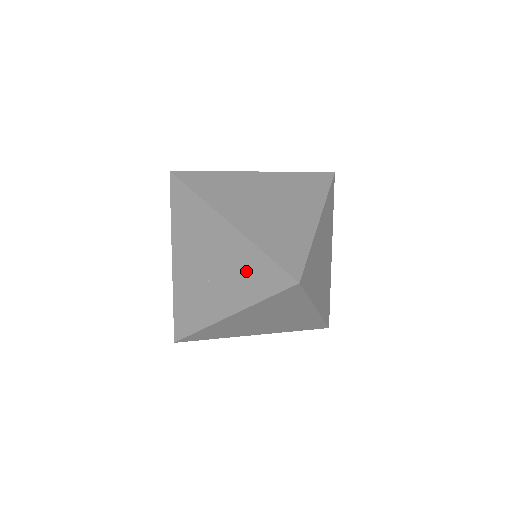
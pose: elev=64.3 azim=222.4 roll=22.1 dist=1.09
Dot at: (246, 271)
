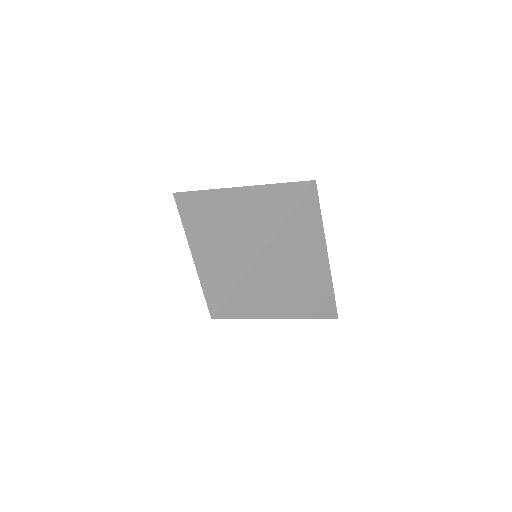
Dot at: occluded
